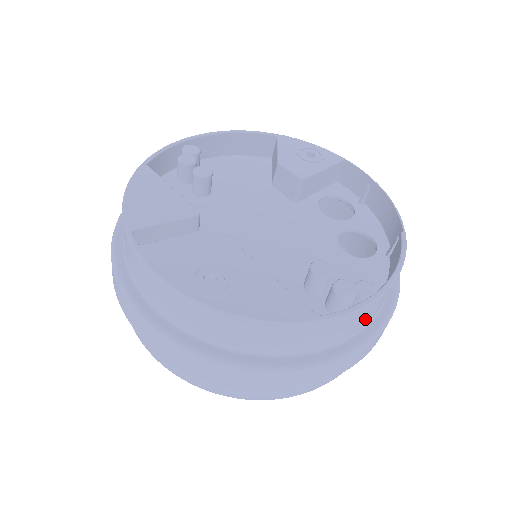
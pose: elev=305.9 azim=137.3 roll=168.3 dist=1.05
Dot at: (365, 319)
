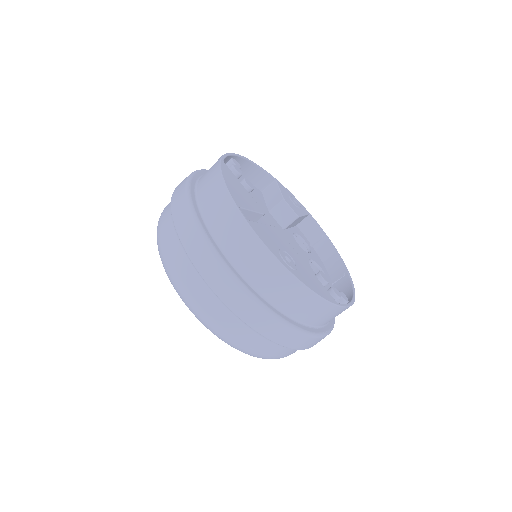
Dot at: occluded
